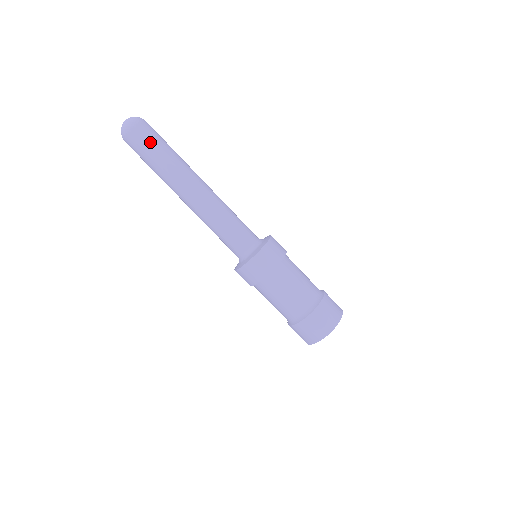
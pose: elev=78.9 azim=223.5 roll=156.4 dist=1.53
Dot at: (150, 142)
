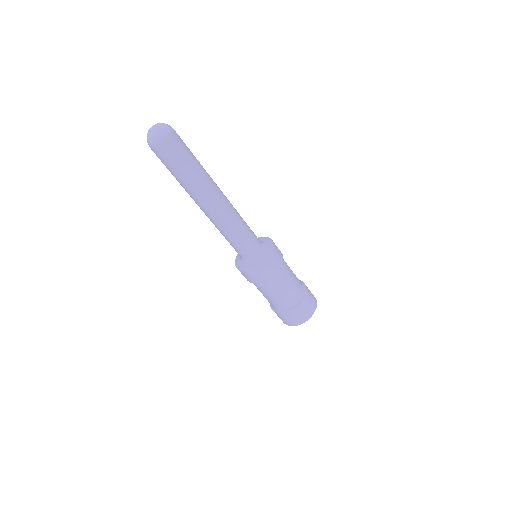
Dot at: (183, 152)
